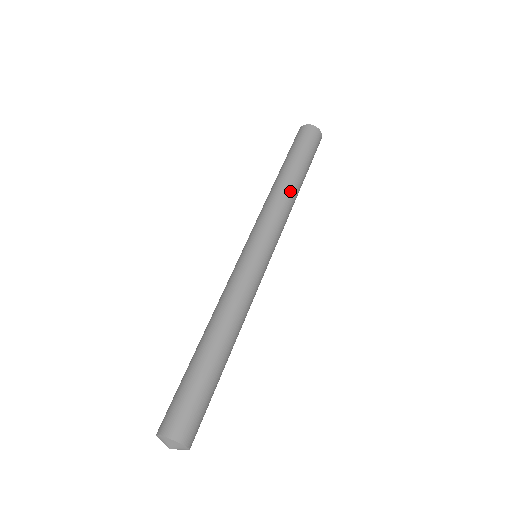
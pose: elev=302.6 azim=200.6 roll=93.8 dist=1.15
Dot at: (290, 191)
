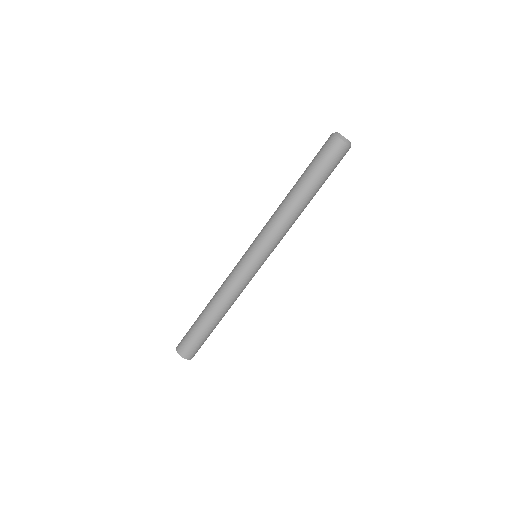
Dot at: occluded
